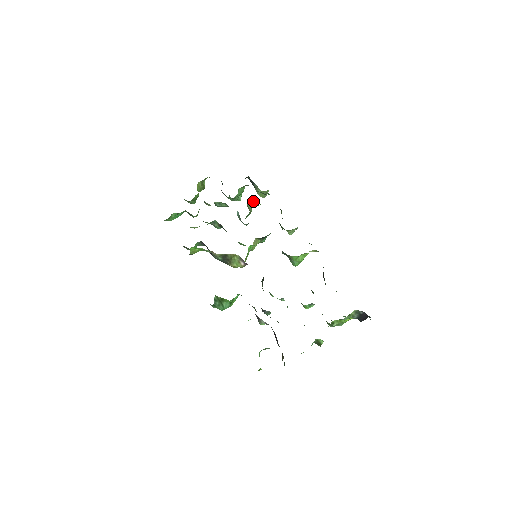
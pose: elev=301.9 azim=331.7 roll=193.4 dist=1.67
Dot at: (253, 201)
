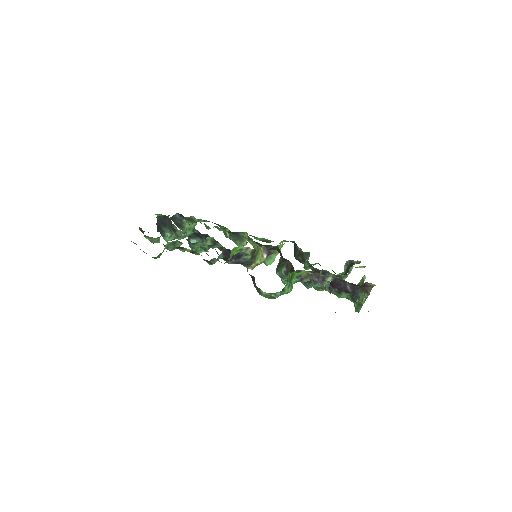
Dot at: occluded
